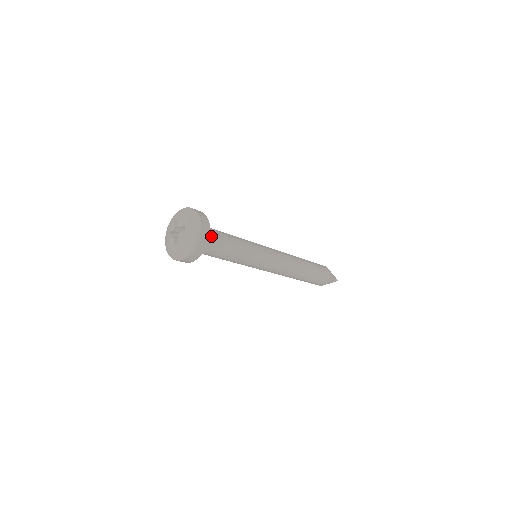
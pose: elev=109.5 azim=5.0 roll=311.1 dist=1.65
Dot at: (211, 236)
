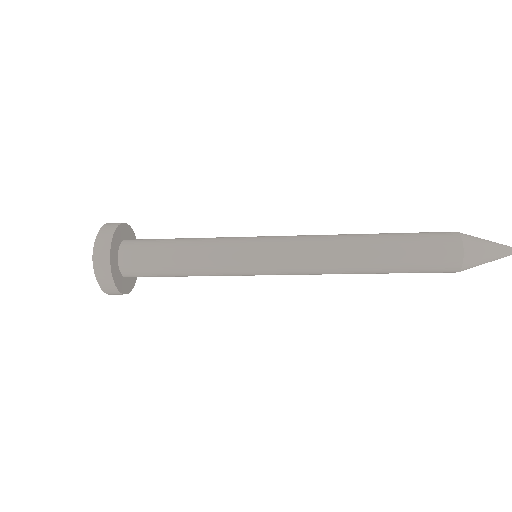
Dot at: (140, 241)
